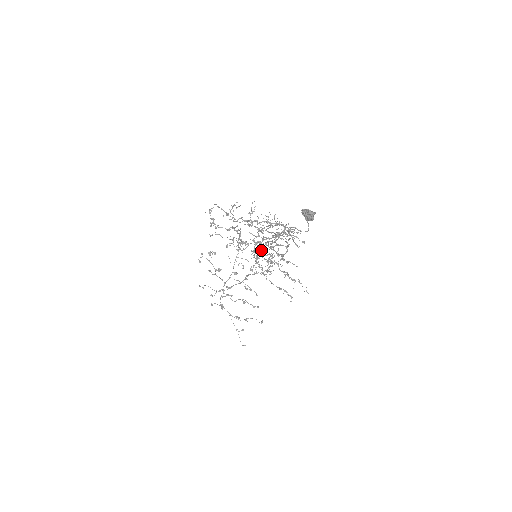
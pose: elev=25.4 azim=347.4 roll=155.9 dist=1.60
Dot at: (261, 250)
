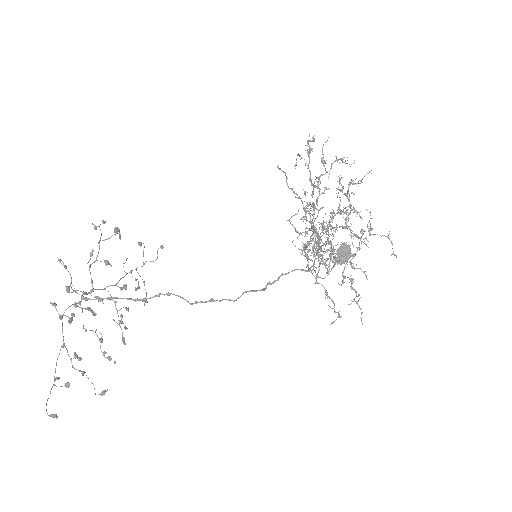
Dot at: occluded
